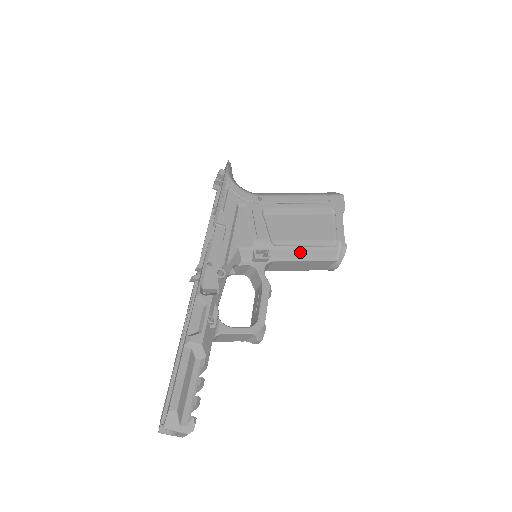
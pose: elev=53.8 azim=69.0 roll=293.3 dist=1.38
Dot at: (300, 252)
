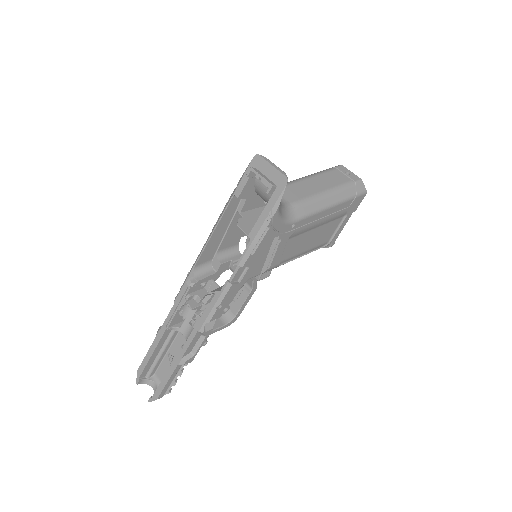
Dot at: occluded
